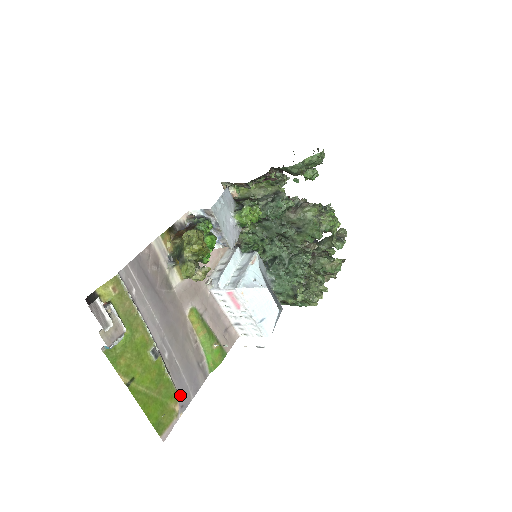
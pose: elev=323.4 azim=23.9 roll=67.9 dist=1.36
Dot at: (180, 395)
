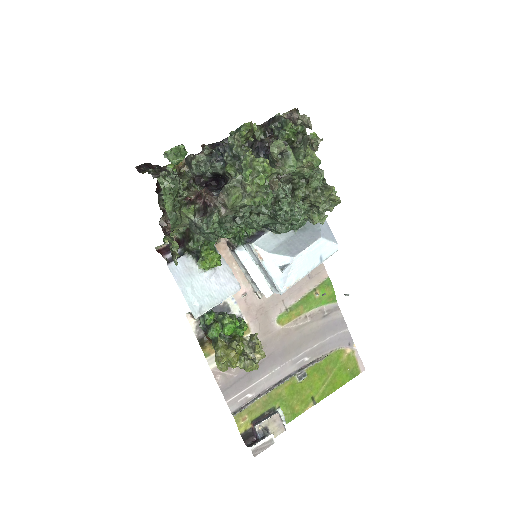
Dot at: (340, 345)
